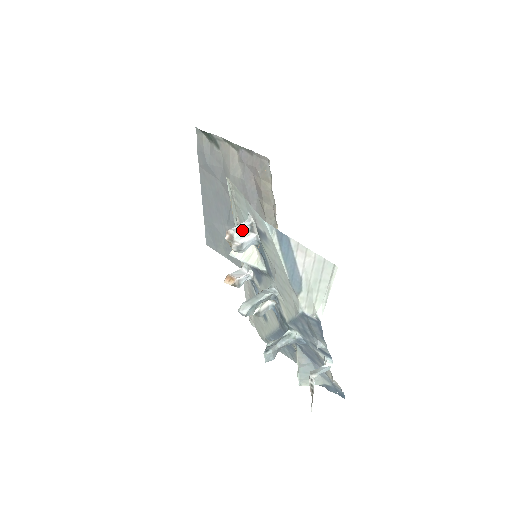
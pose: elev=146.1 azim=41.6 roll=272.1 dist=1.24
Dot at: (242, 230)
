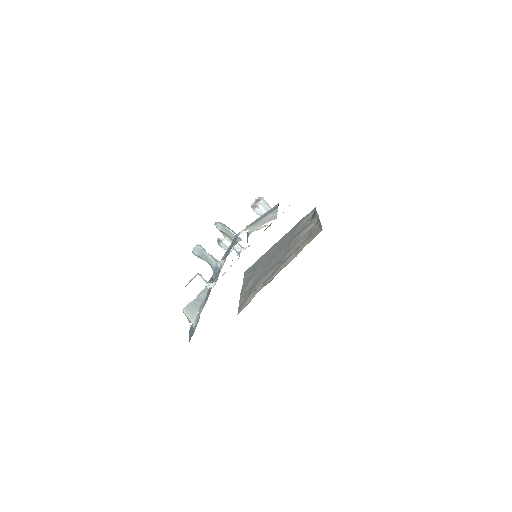
Dot at: (267, 205)
